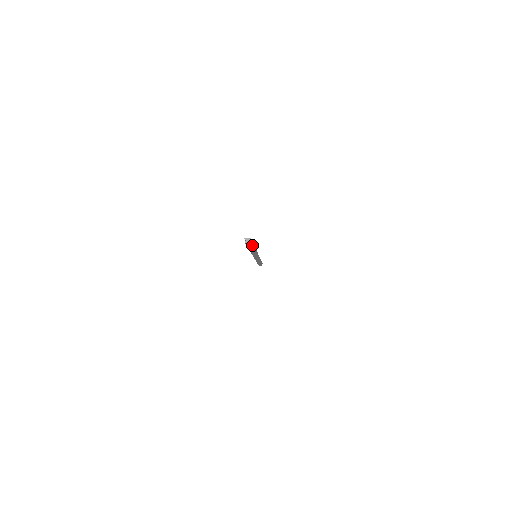
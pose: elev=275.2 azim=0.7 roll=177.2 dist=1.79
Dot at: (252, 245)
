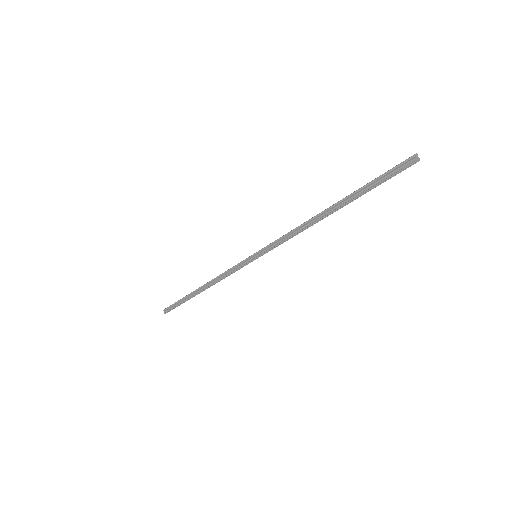
Dot at: (382, 181)
